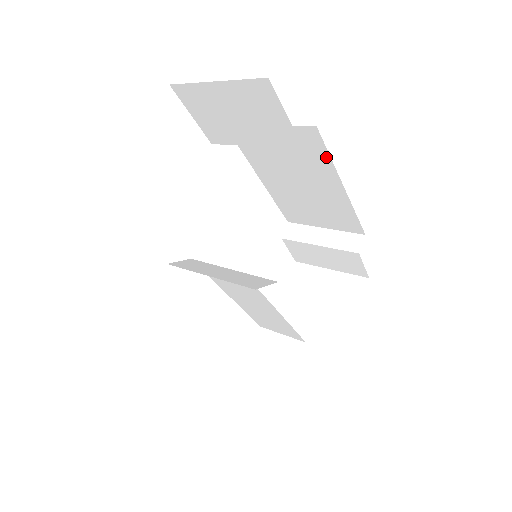
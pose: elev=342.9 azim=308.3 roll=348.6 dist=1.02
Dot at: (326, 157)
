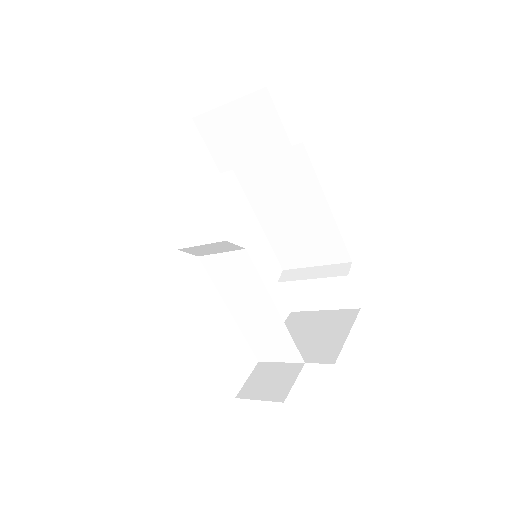
Dot at: (312, 174)
